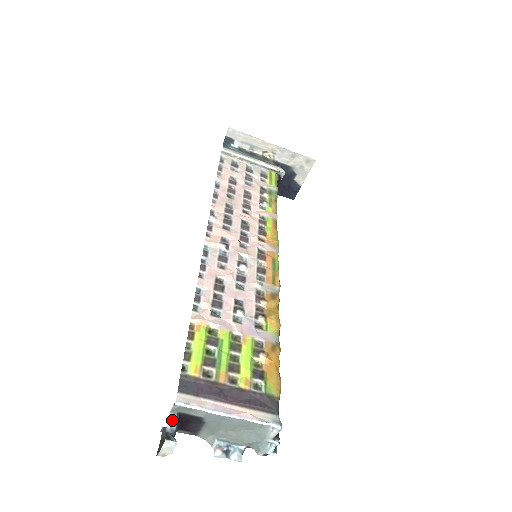
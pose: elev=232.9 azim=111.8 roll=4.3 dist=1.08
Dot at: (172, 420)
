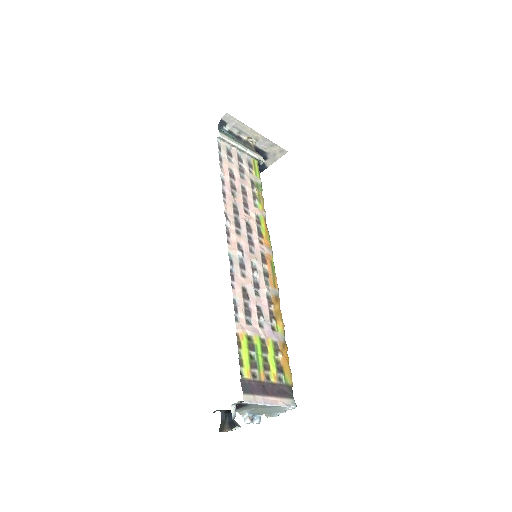
Dot at: (233, 410)
